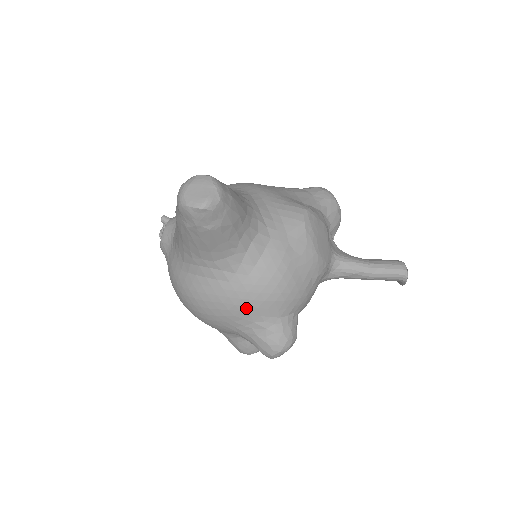
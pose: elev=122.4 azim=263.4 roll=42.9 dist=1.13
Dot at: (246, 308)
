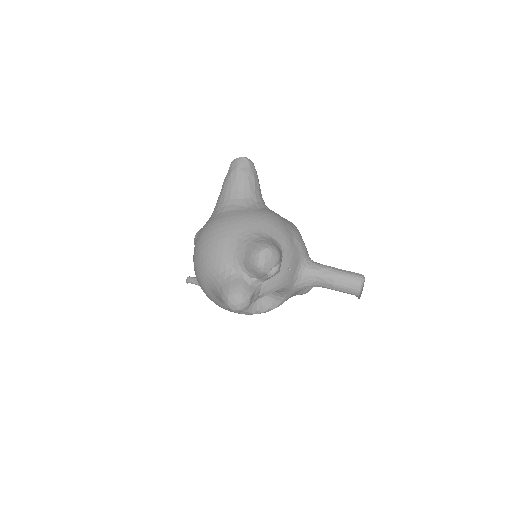
Dot at: (249, 223)
